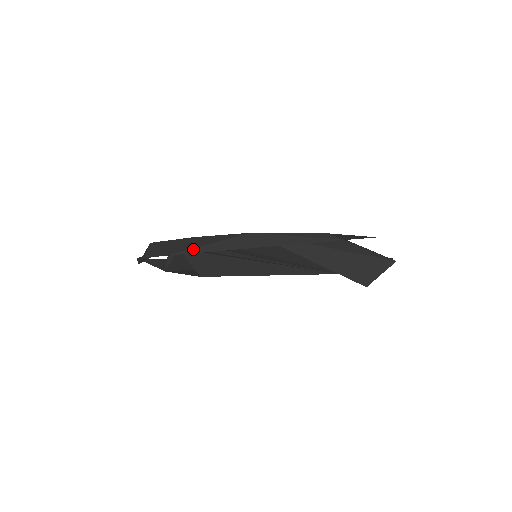
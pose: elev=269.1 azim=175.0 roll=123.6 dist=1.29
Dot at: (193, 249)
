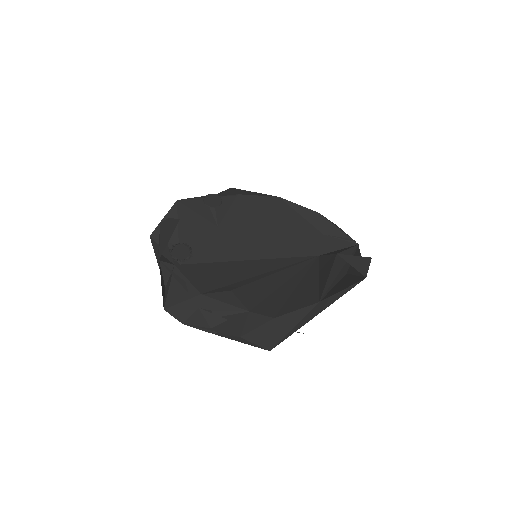
Dot at: (287, 335)
